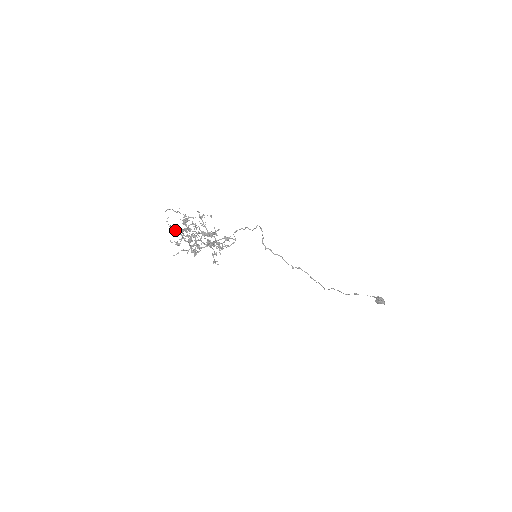
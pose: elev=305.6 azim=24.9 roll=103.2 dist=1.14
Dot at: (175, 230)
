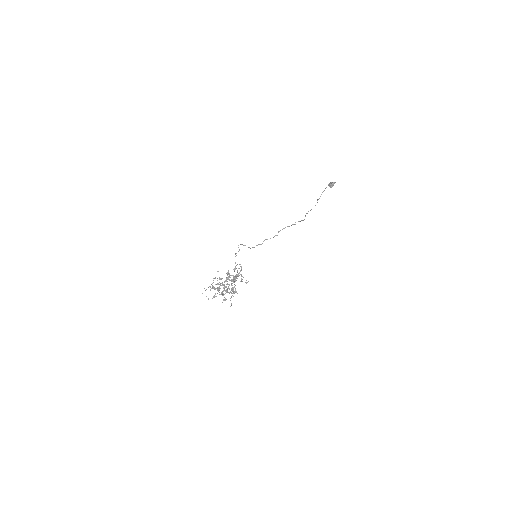
Dot at: occluded
